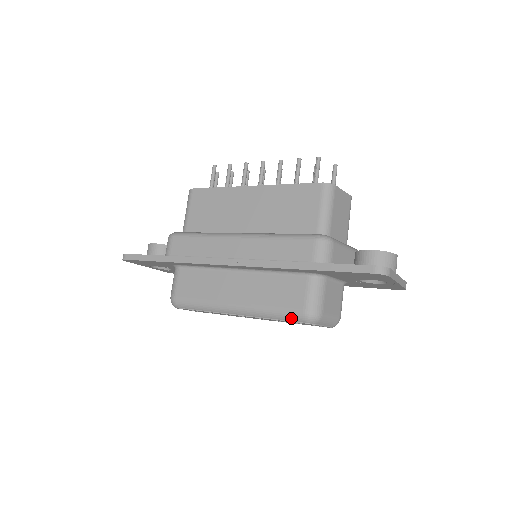
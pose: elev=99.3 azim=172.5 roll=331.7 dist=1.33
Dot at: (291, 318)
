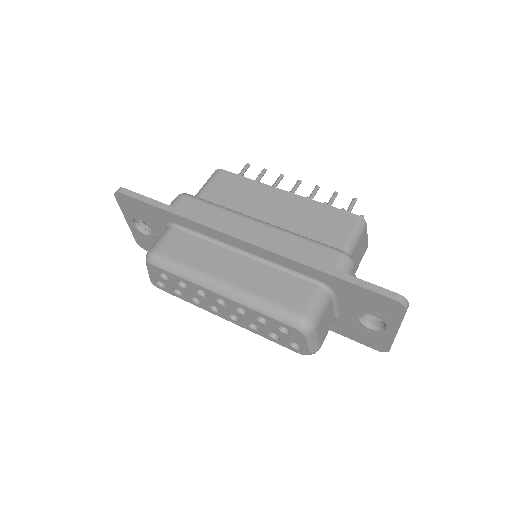
Dot at: (283, 317)
